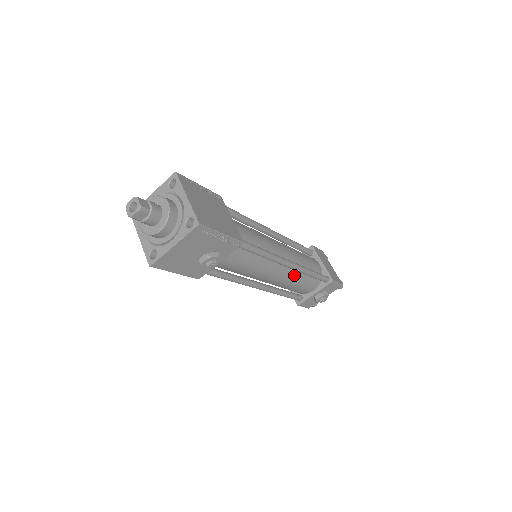
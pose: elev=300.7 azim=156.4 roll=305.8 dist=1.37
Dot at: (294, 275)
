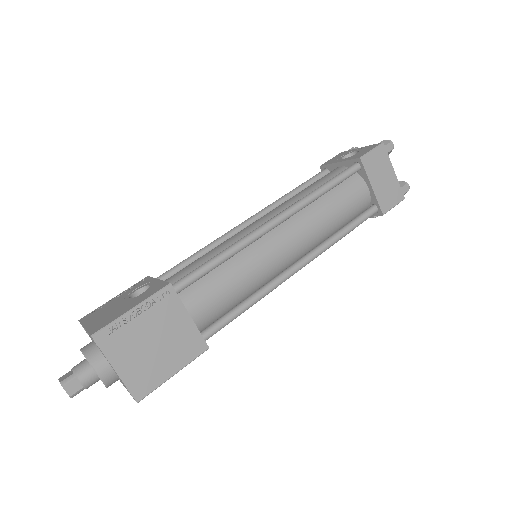
Dot at: occluded
